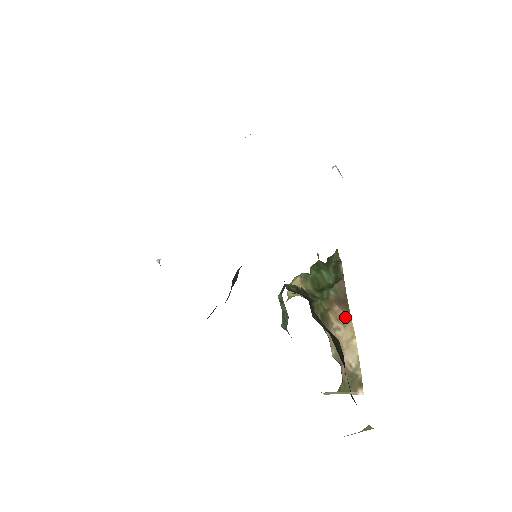
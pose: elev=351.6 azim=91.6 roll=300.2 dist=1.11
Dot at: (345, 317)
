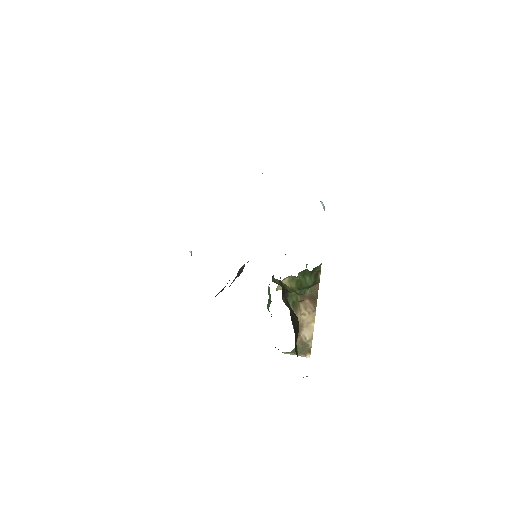
Dot at: (312, 308)
